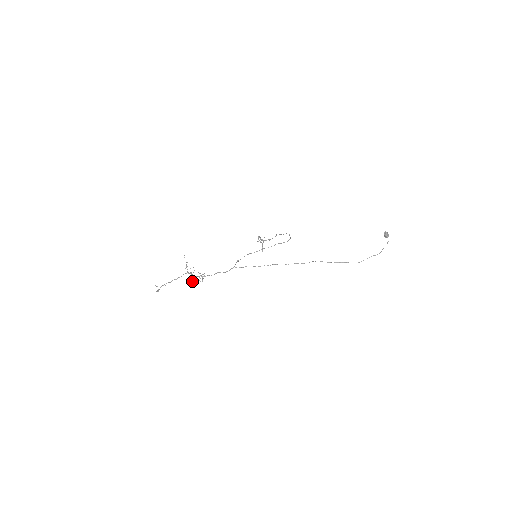
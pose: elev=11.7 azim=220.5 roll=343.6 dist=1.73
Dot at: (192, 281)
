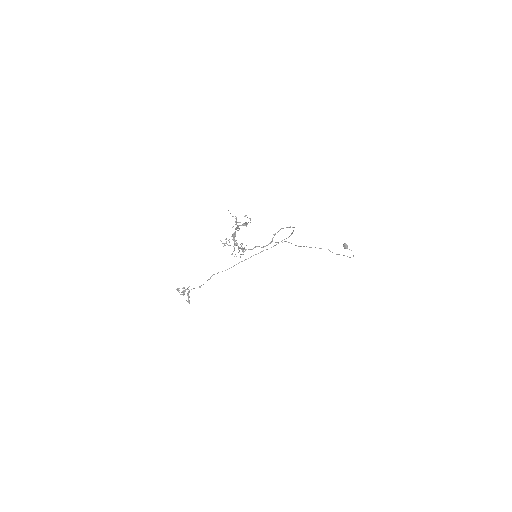
Dot at: (232, 253)
